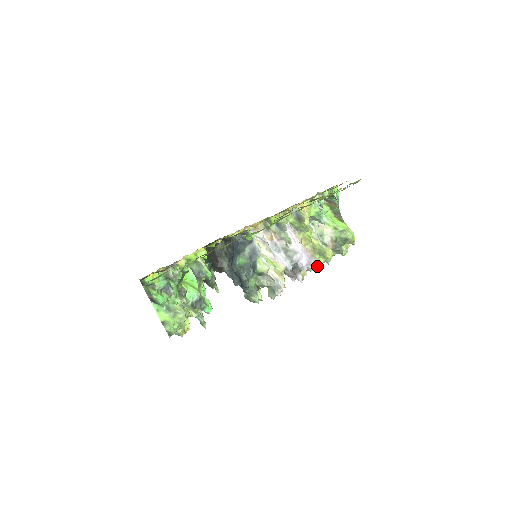
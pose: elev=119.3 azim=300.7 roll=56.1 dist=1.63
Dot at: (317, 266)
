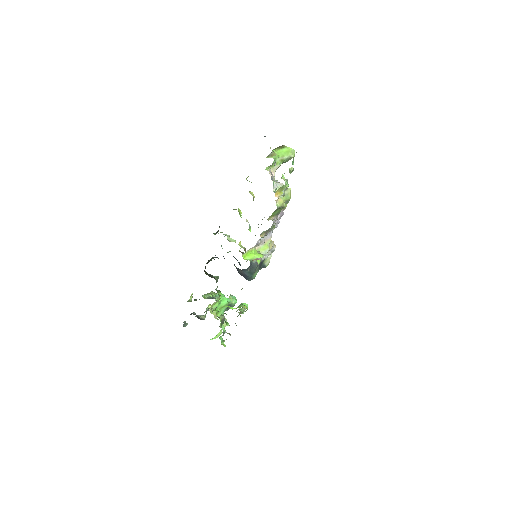
Dot at: occluded
